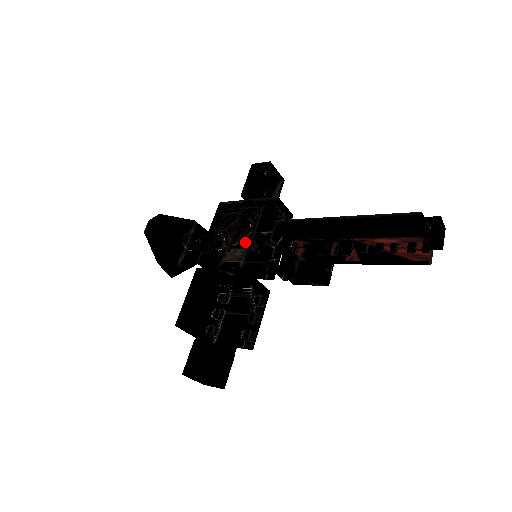
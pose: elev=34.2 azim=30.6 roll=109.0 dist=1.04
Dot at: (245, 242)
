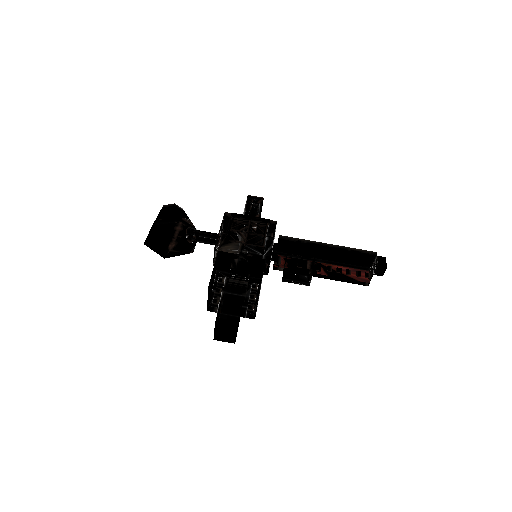
Dot at: occluded
